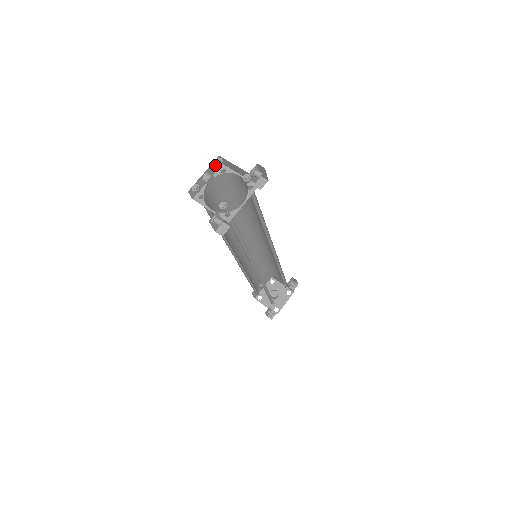
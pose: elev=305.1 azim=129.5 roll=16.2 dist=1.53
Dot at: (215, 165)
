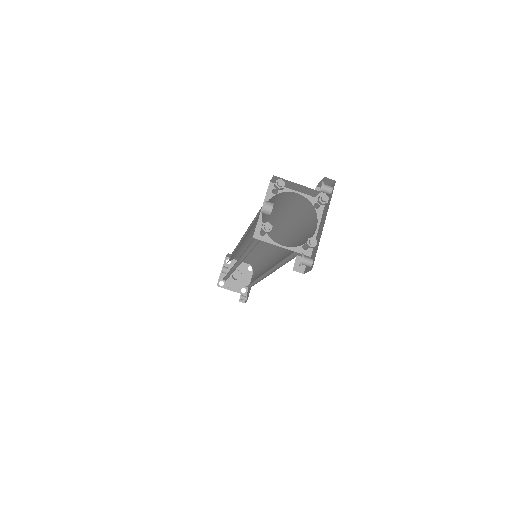
Dot at: occluded
